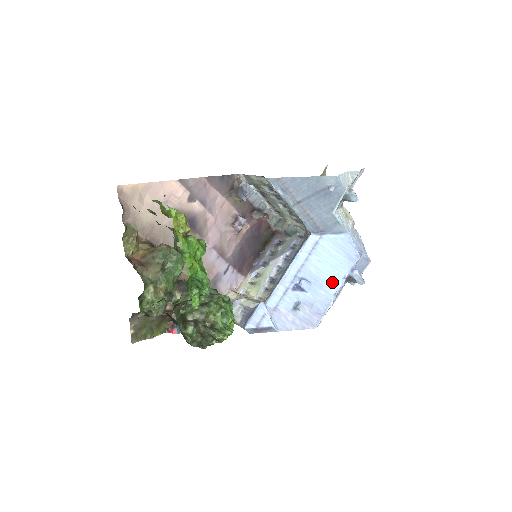
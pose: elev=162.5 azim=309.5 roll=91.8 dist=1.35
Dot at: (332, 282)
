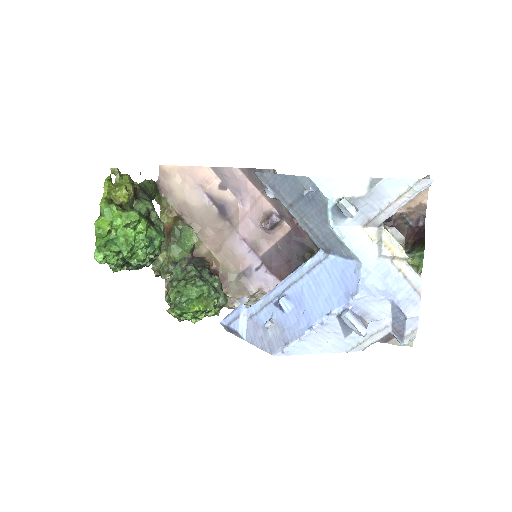
Dot at: (314, 313)
